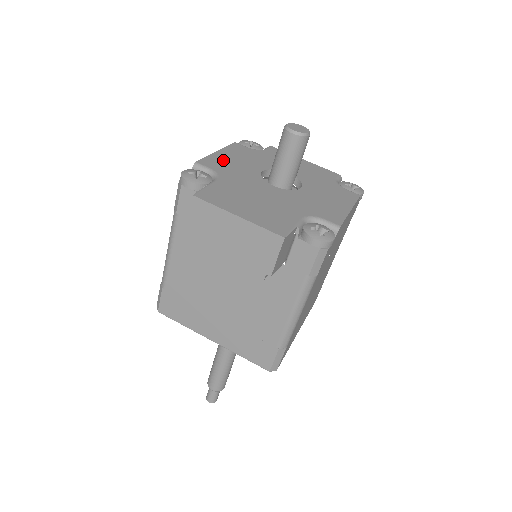
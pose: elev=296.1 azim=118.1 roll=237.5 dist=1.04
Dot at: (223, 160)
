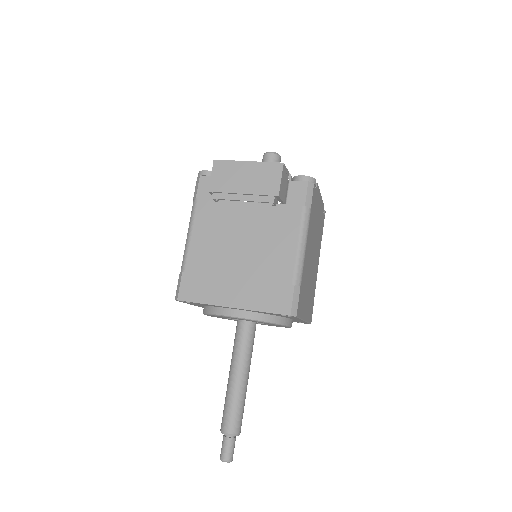
Dot at: occluded
